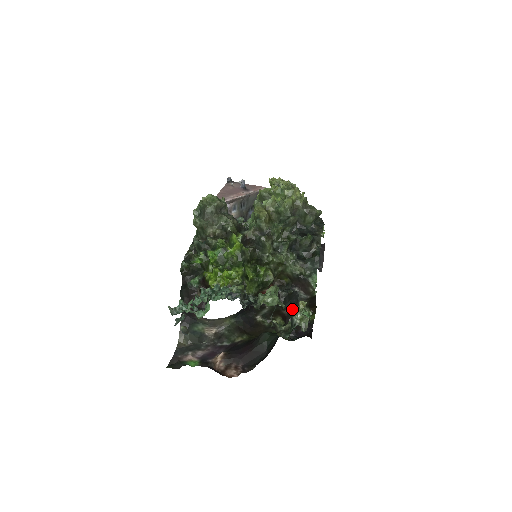
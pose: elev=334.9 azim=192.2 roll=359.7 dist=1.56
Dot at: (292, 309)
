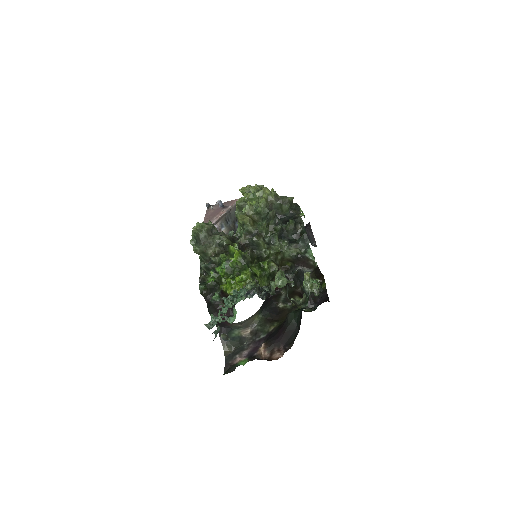
Dot at: occluded
